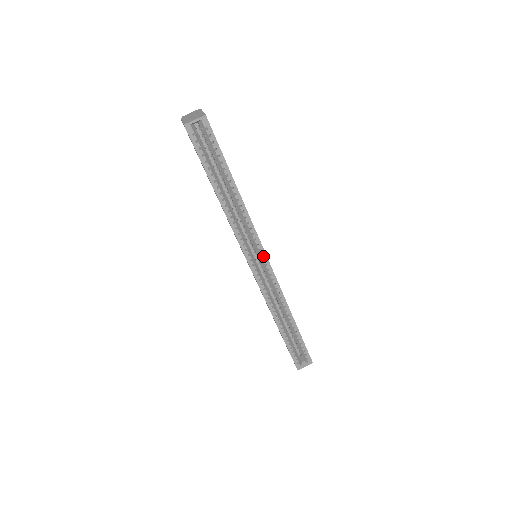
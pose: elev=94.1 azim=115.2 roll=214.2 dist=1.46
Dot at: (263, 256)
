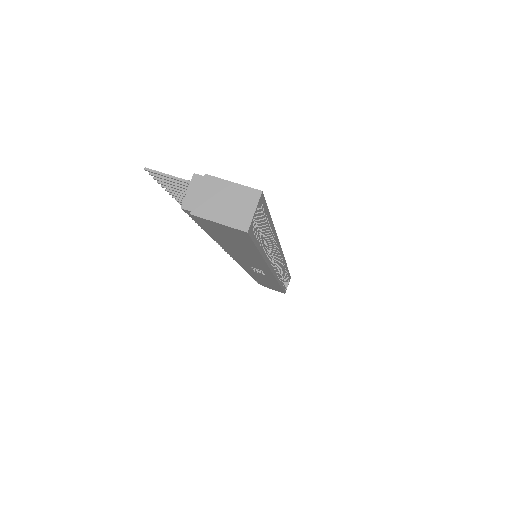
Dot at: (280, 255)
